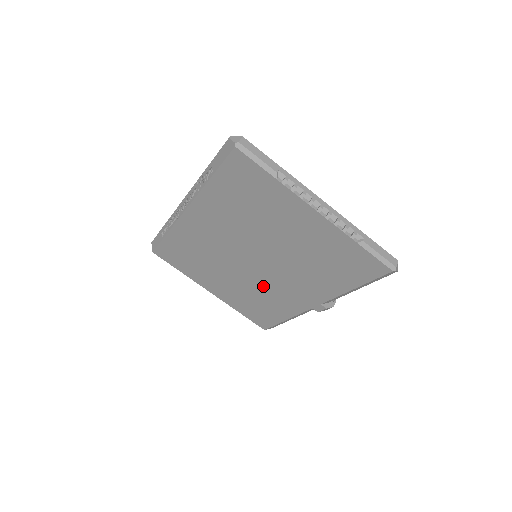
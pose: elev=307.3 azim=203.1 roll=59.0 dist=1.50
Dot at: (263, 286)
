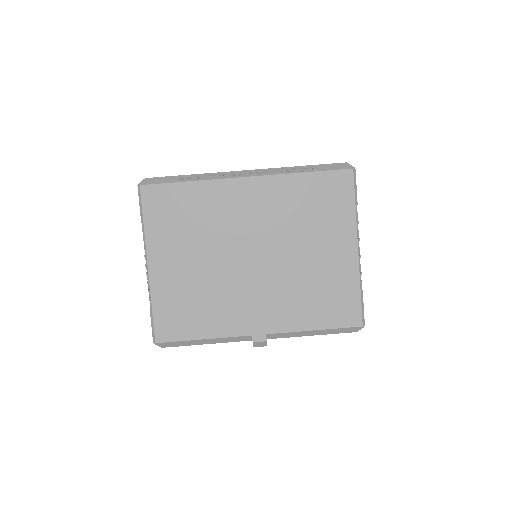
Dot at: (228, 288)
